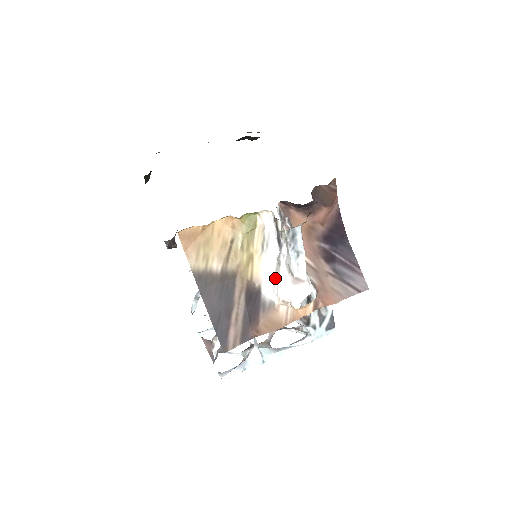
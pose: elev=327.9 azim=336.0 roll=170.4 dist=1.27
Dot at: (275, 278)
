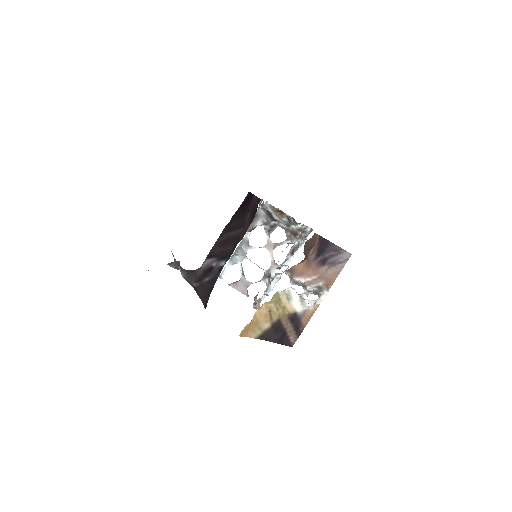
Dot at: (302, 303)
